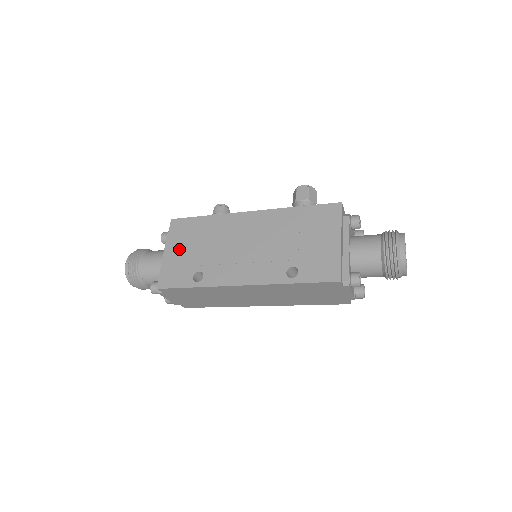
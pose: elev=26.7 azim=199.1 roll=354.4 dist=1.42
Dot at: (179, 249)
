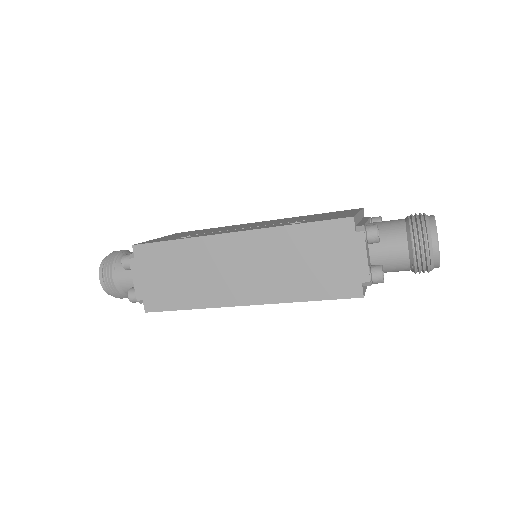
Dot at: (175, 235)
